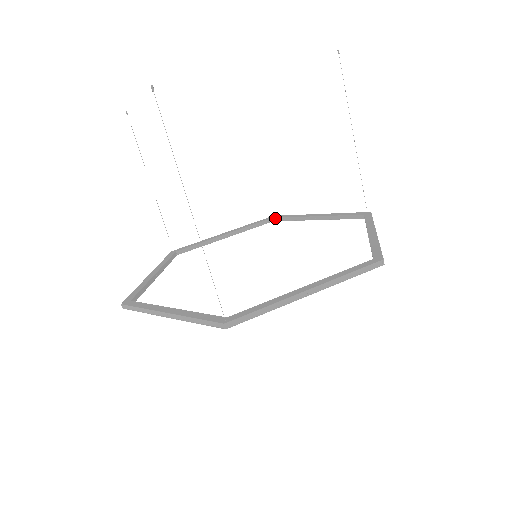
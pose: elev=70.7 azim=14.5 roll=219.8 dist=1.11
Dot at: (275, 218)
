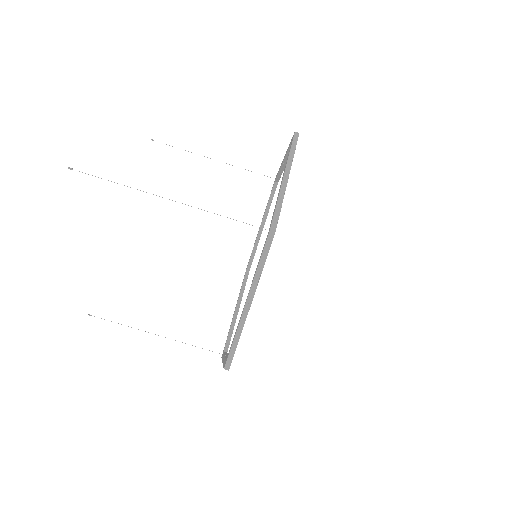
Dot at: (247, 267)
